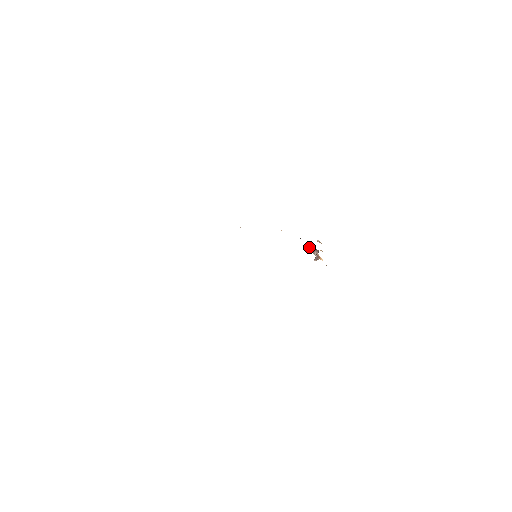
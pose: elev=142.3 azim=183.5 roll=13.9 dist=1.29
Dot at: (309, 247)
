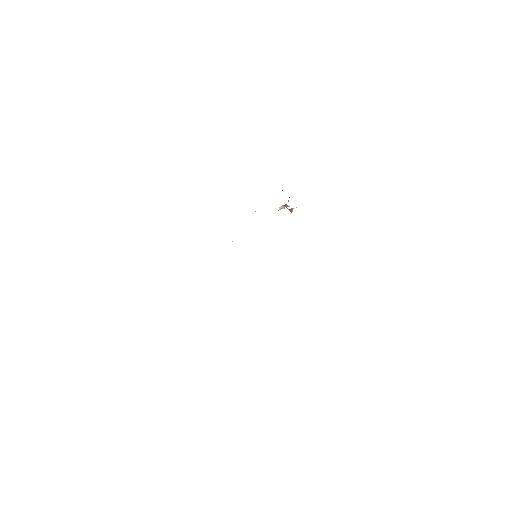
Dot at: (279, 208)
